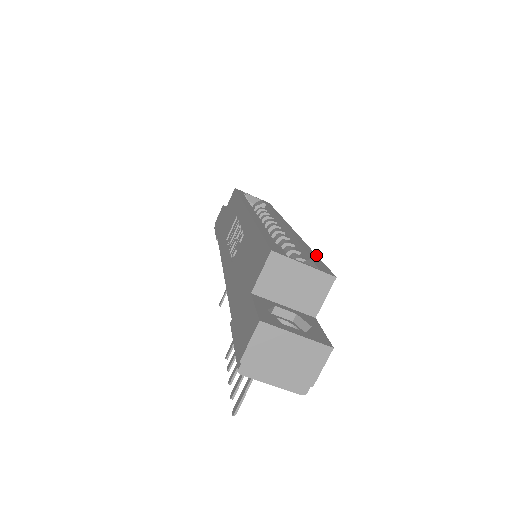
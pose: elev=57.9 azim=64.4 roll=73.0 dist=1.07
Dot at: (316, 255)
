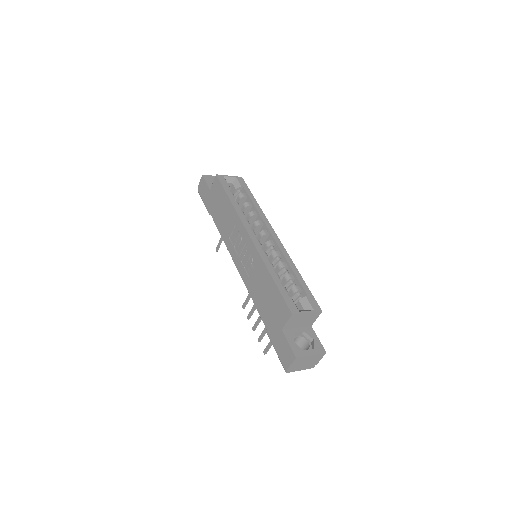
Dot at: (304, 282)
